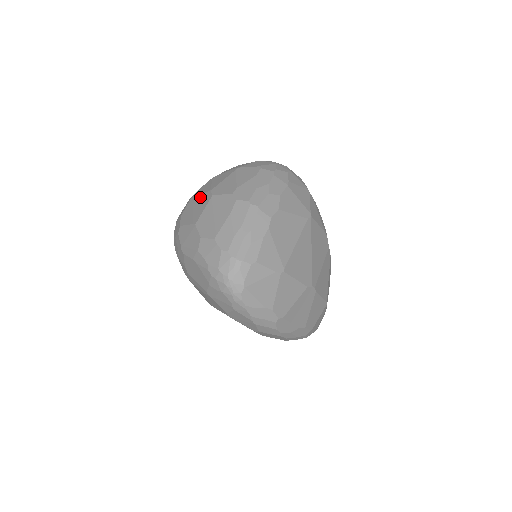
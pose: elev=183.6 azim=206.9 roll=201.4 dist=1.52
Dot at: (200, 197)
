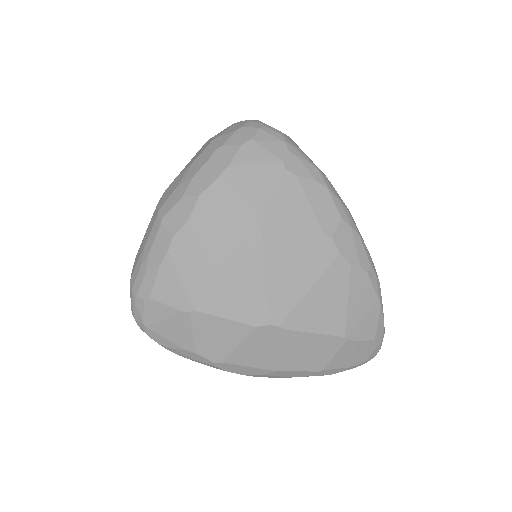
Dot at: occluded
